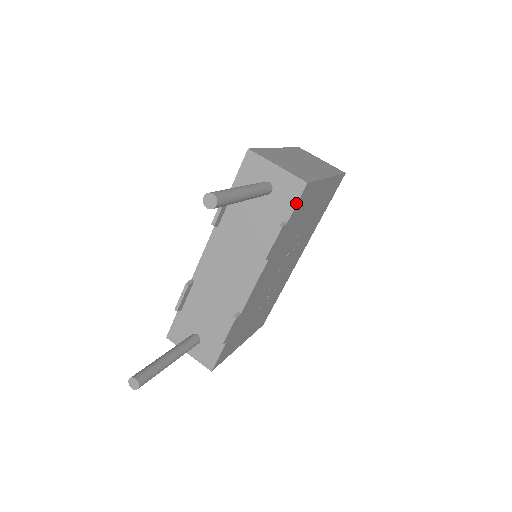
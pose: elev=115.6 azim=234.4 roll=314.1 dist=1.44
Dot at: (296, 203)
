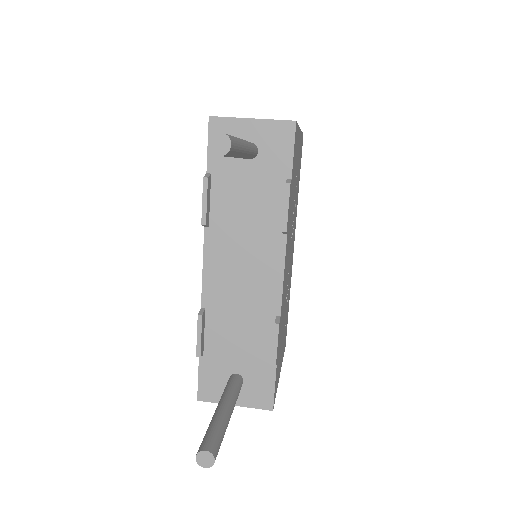
Dot at: (292, 151)
